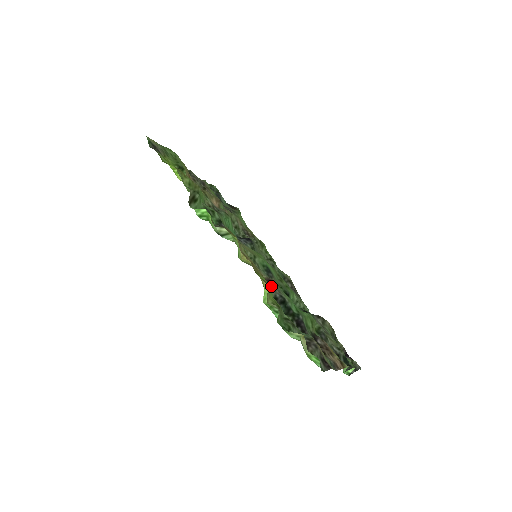
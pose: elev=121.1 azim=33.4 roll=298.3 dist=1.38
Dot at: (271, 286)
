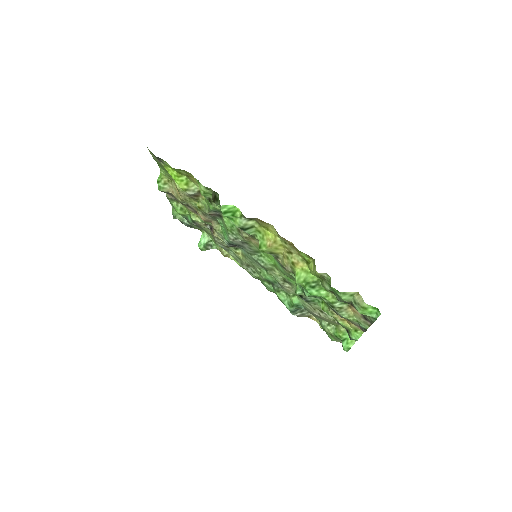
Dot at: occluded
